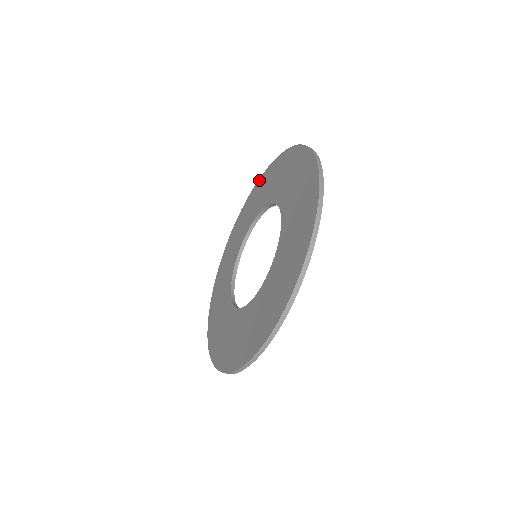
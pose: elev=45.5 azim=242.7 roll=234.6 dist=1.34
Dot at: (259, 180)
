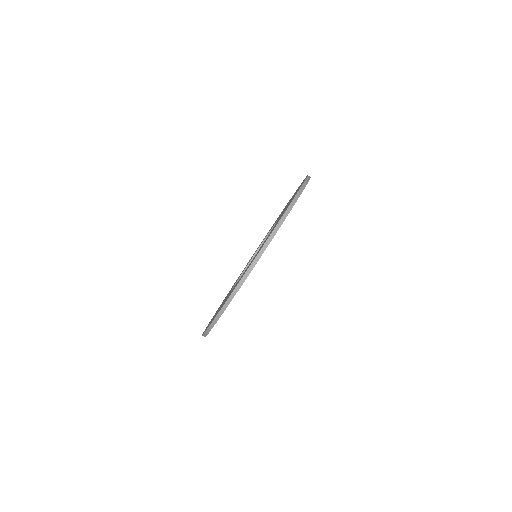
Dot at: occluded
